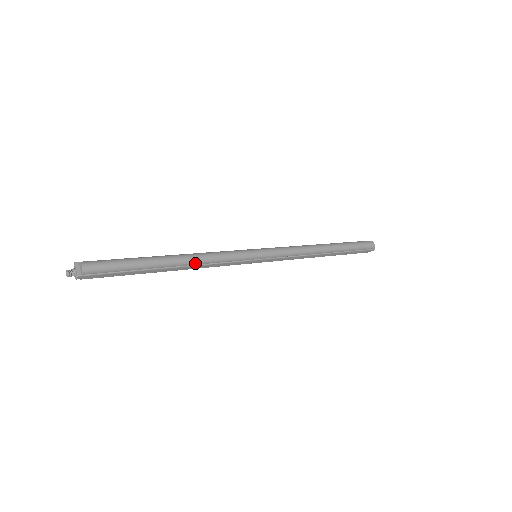
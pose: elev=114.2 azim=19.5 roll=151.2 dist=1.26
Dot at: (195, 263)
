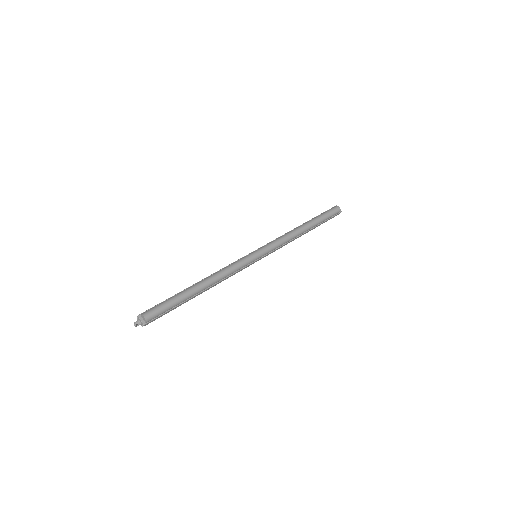
Dot at: (216, 282)
